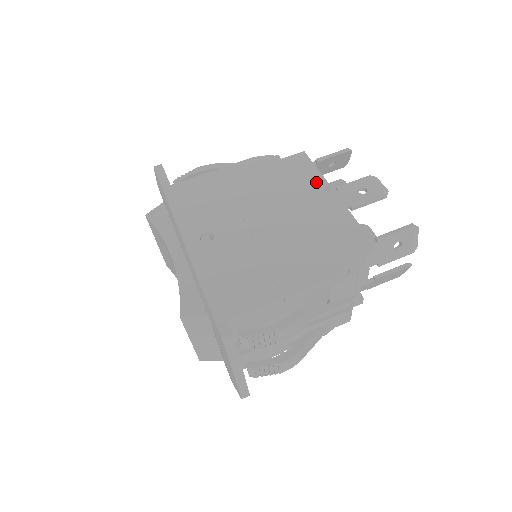
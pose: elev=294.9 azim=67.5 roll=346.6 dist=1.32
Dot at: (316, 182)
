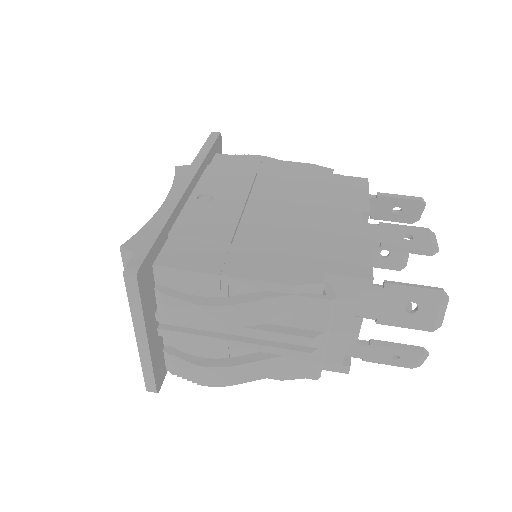
Dot at: (357, 204)
